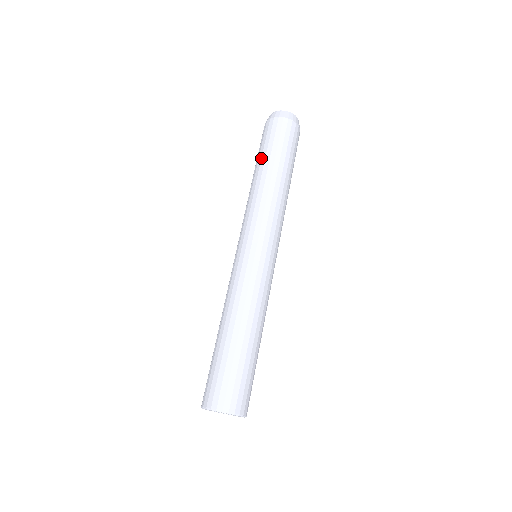
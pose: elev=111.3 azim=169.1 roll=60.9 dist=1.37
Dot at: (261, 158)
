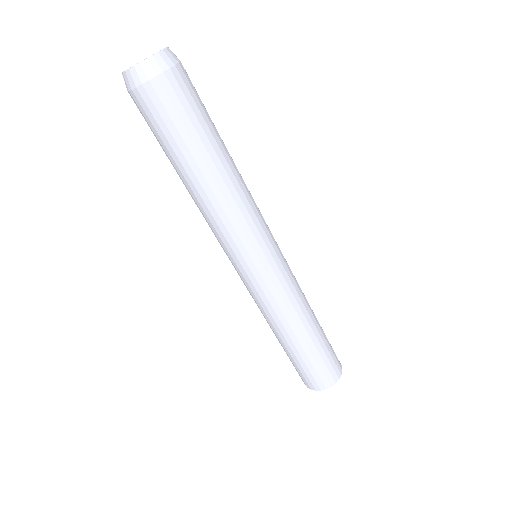
Dot at: occluded
